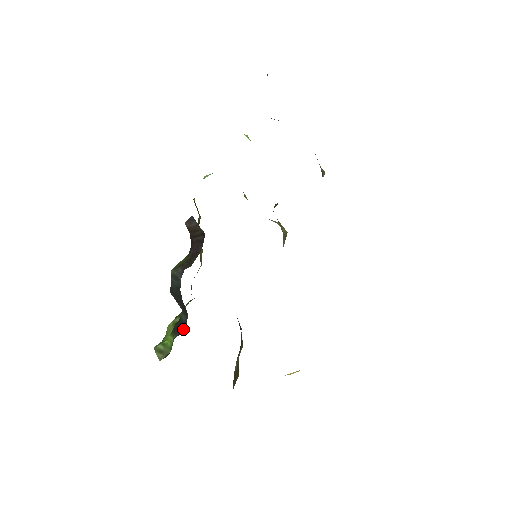
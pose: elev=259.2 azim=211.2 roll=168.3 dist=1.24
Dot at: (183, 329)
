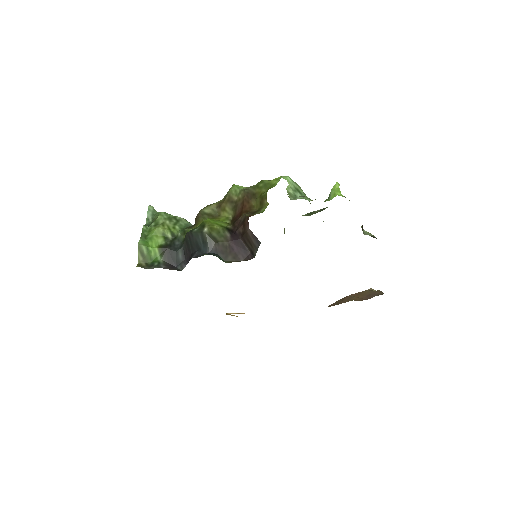
Dot at: (174, 264)
